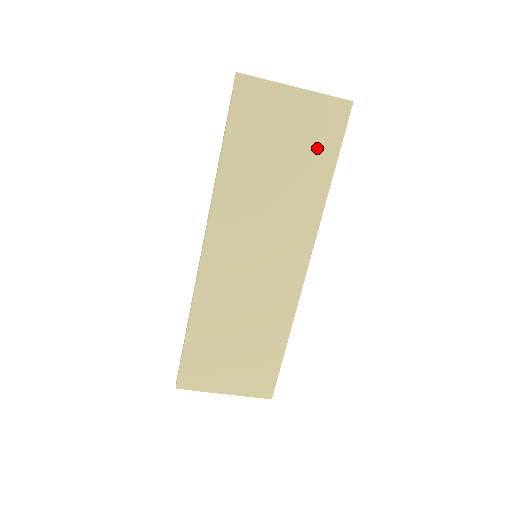
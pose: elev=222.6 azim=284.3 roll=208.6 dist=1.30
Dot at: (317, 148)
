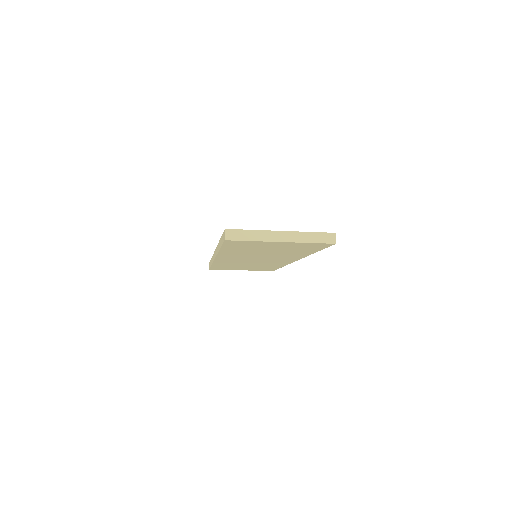
Dot at: (302, 249)
